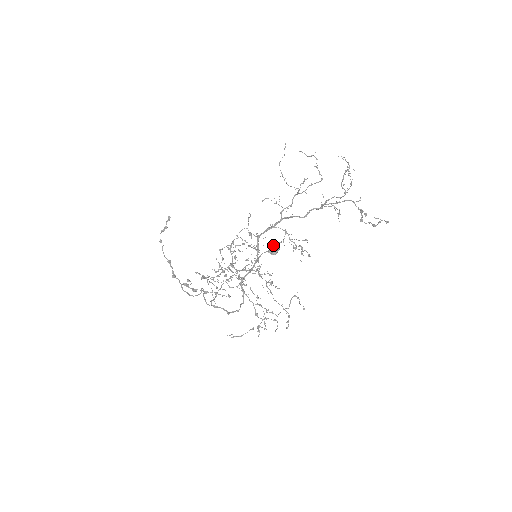
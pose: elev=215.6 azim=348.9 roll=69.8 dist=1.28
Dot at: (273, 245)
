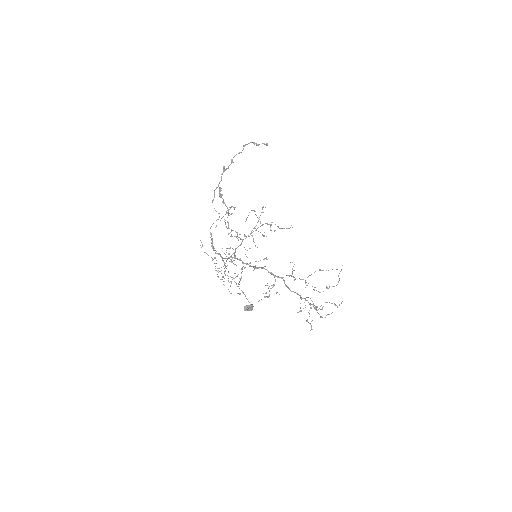
Dot at: (250, 309)
